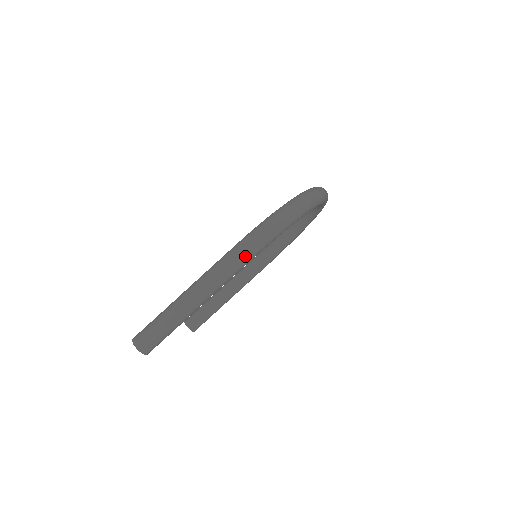
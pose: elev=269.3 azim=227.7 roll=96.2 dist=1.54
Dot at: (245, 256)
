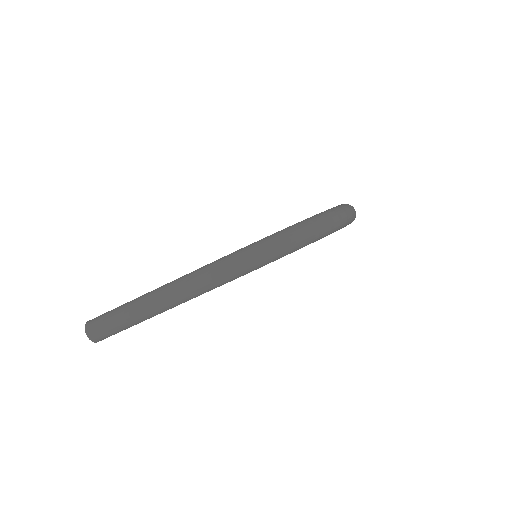
Dot at: (221, 278)
